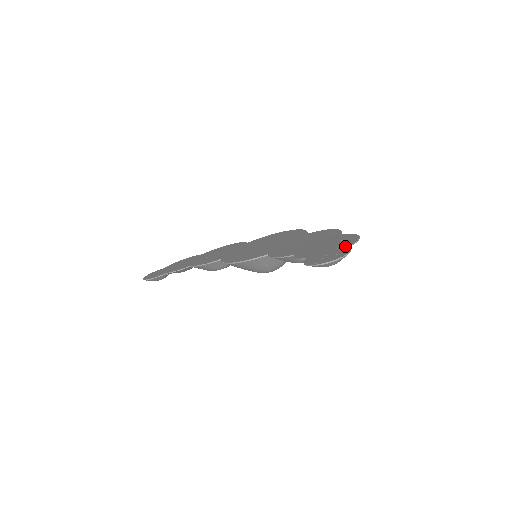
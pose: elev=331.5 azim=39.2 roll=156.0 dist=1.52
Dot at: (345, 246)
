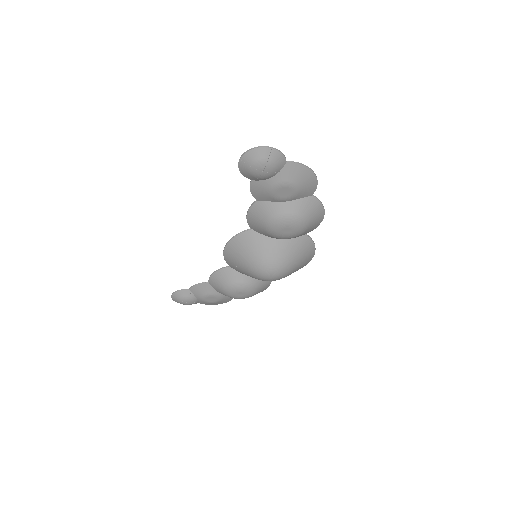
Dot at: (286, 163)
